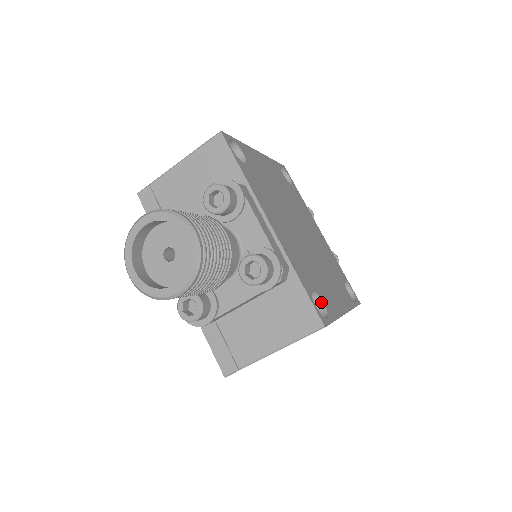
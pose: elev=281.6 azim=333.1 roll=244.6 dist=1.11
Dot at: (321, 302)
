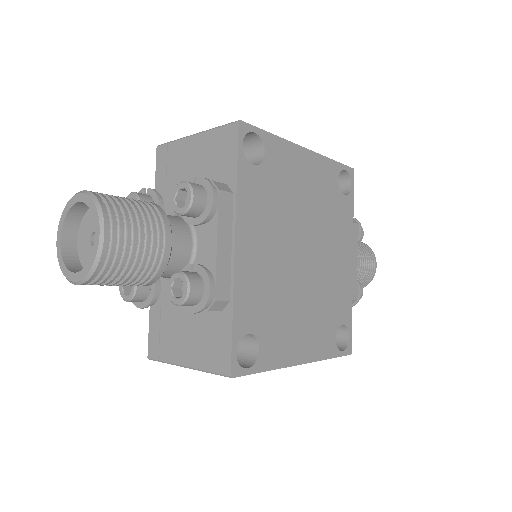
Dot at: (258, 347)
